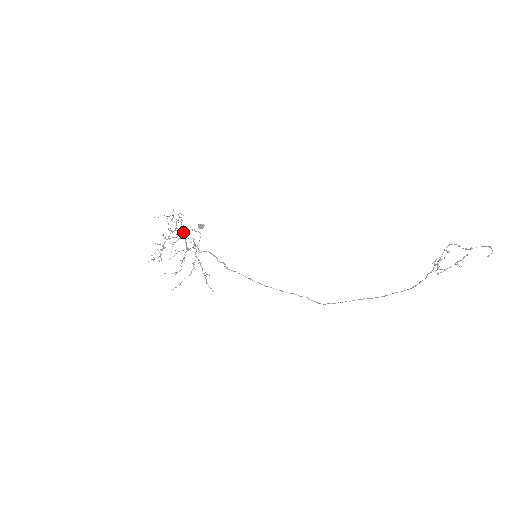
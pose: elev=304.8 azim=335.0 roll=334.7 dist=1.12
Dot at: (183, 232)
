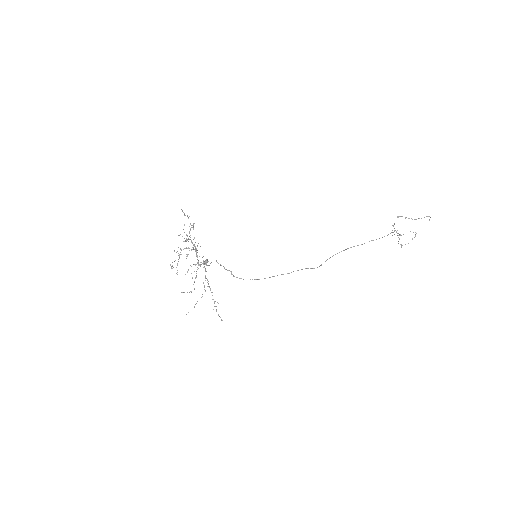
Dot at: (194, 245)
